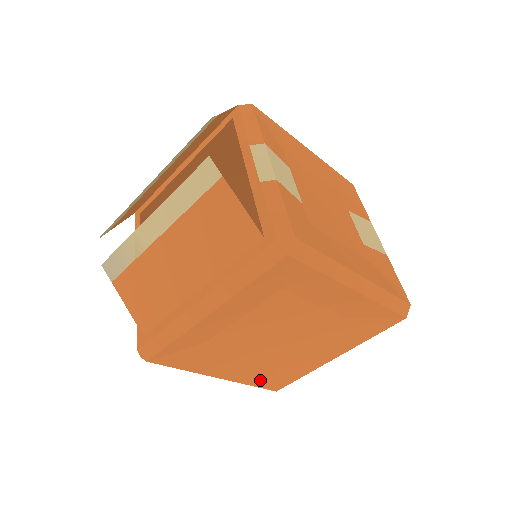
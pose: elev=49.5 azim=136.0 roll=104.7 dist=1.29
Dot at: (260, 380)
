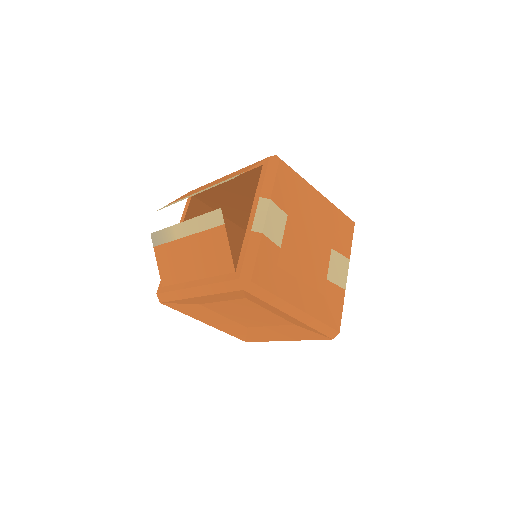
Dot at: (235, 333)
